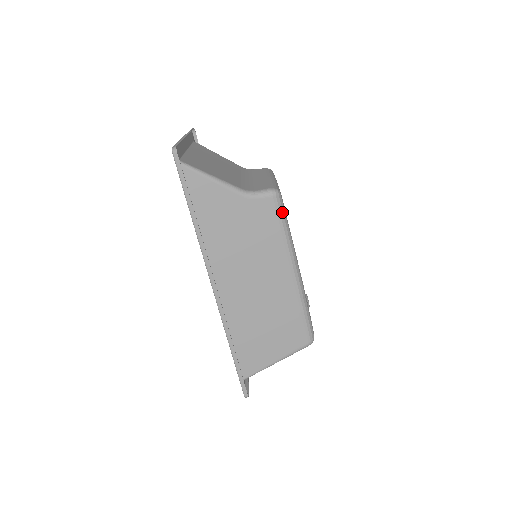
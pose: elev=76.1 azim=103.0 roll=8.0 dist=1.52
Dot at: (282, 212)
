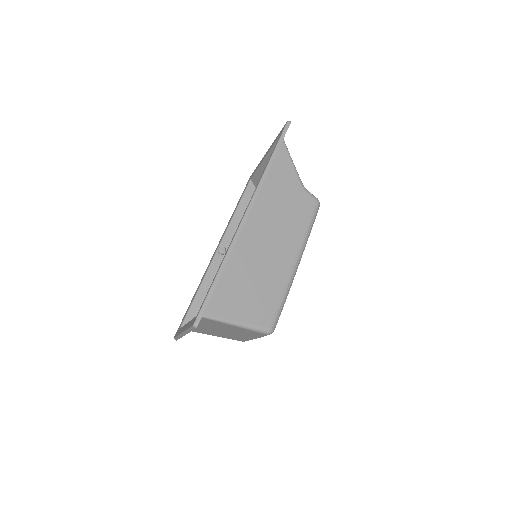
Dot at: (315, 216)
